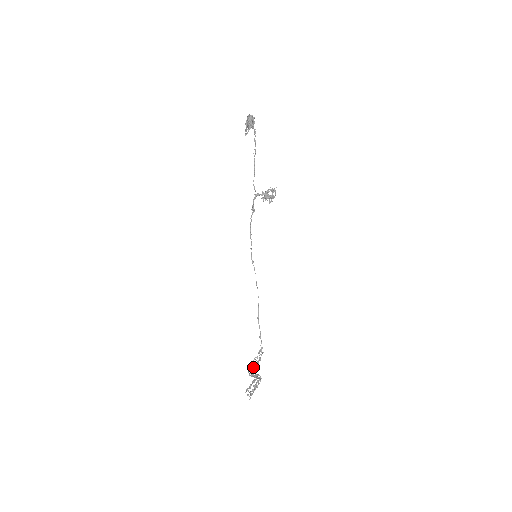
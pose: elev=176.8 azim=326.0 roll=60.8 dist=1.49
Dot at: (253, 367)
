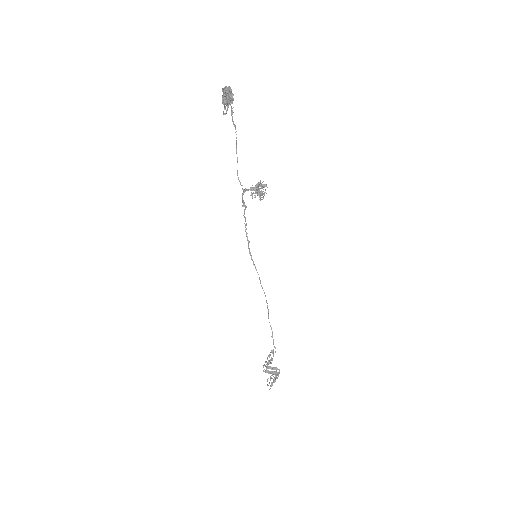
Dot at: occluded
